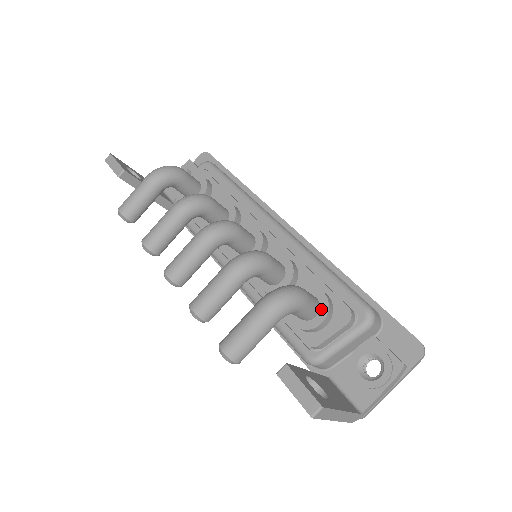
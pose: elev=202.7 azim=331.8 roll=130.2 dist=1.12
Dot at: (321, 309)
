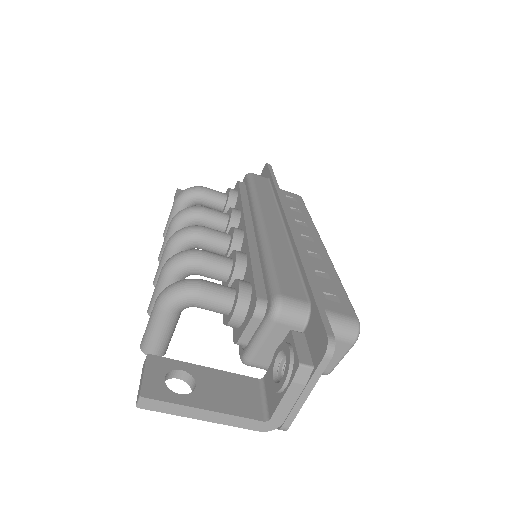
Dot at: (234, 302)
